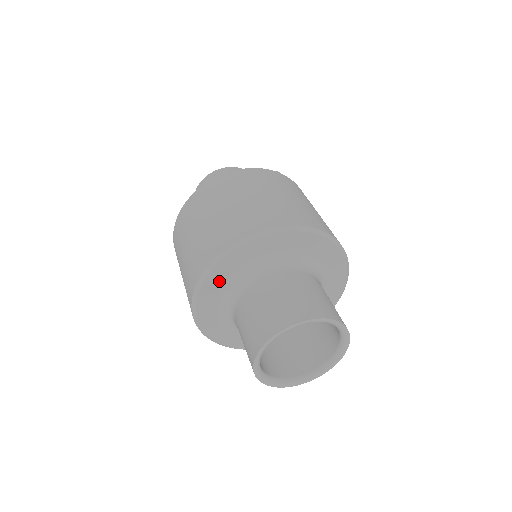
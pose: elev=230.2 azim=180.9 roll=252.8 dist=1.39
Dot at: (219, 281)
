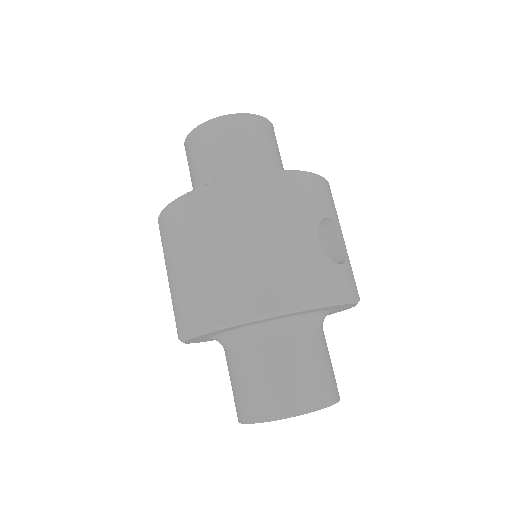
Dot at: (201, 340)
